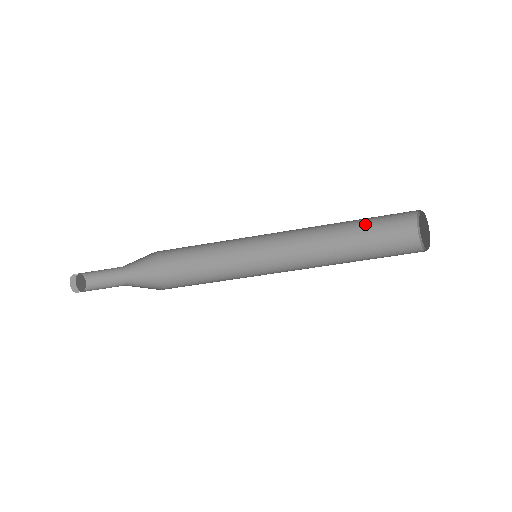
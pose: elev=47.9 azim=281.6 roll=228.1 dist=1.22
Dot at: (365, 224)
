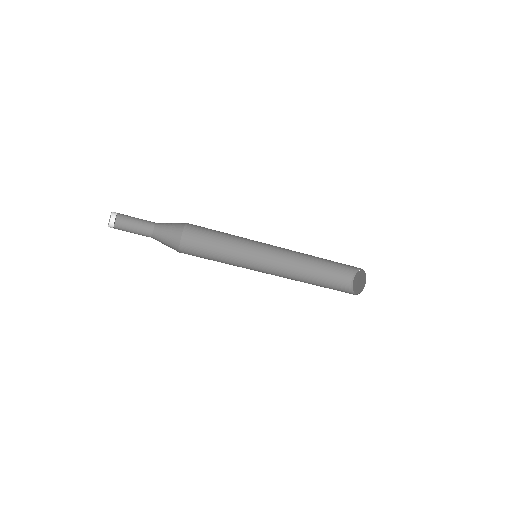
Dot at: occluded
